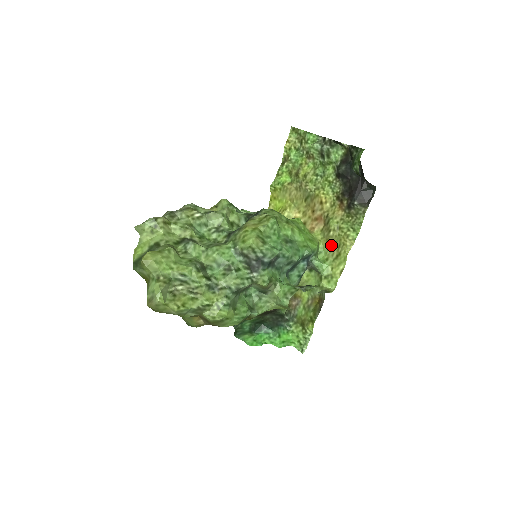
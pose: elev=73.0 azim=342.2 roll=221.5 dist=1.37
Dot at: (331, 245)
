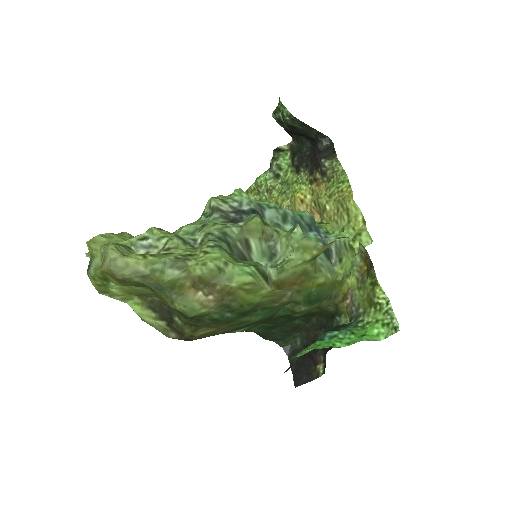
Dot at: (336, 216)
